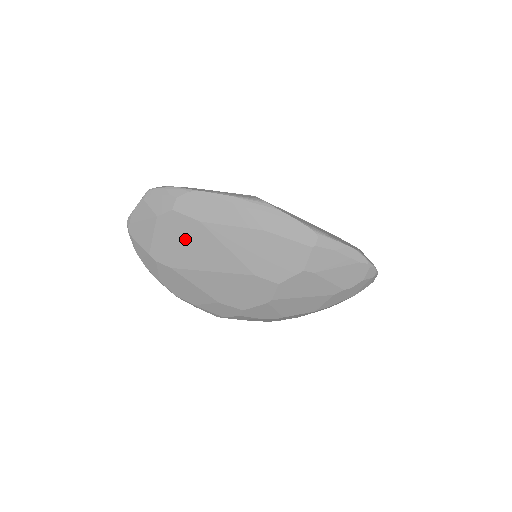
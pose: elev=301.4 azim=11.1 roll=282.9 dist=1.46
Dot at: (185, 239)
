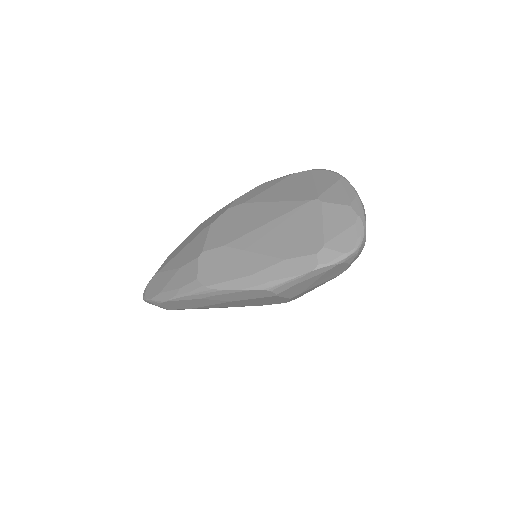
Dot at: occluded
